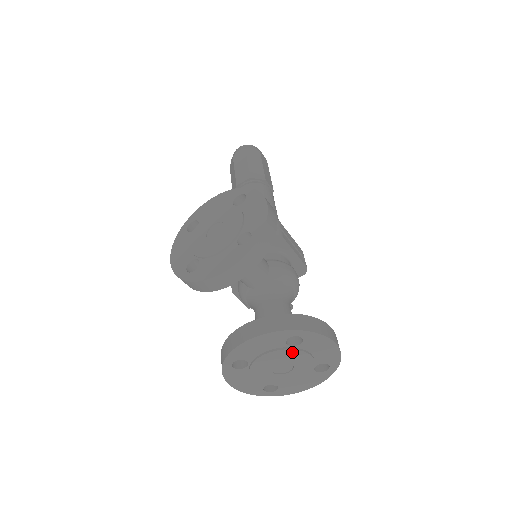
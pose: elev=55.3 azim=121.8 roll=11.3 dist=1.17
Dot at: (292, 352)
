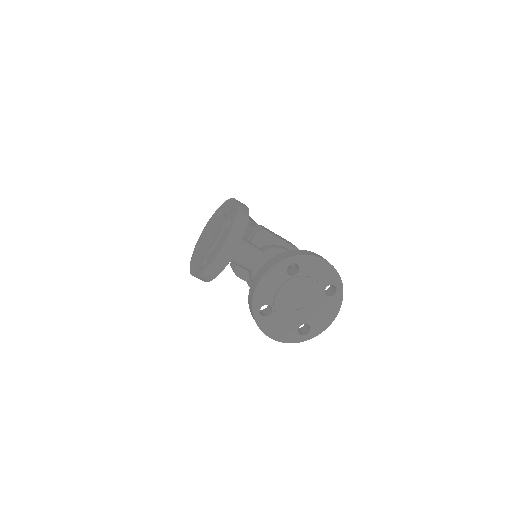
Dot at: (297, 281)
